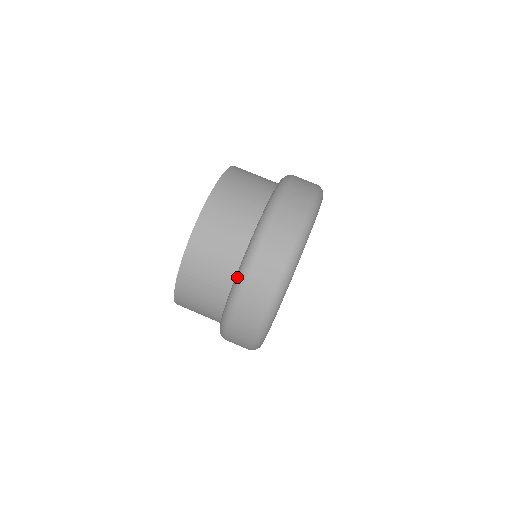
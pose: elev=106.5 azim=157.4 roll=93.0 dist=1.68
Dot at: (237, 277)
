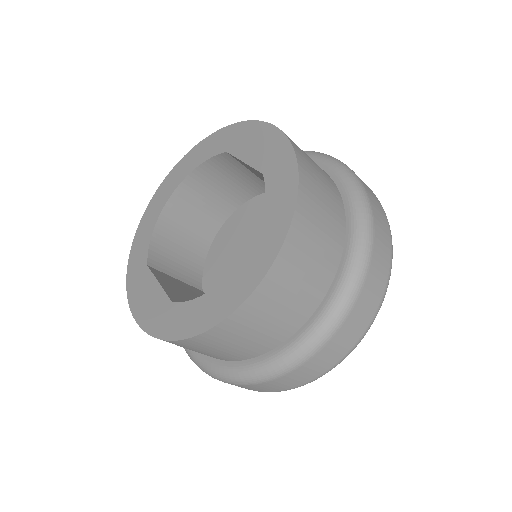
Dot at: (354, 191)
